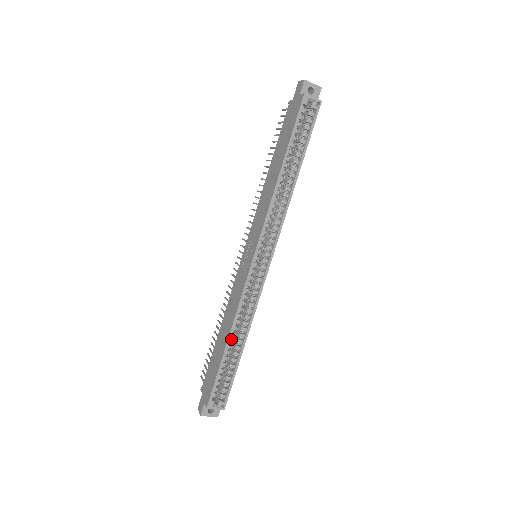
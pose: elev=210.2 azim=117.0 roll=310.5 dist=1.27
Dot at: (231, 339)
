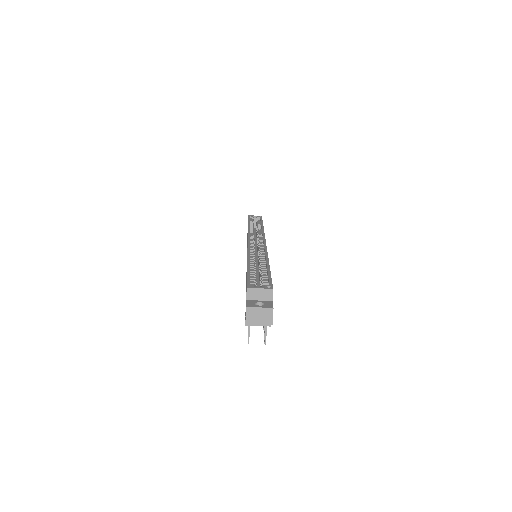
Dot at: (252, 264)
